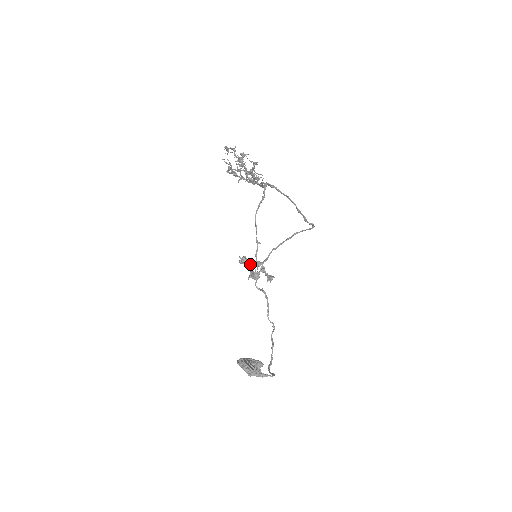
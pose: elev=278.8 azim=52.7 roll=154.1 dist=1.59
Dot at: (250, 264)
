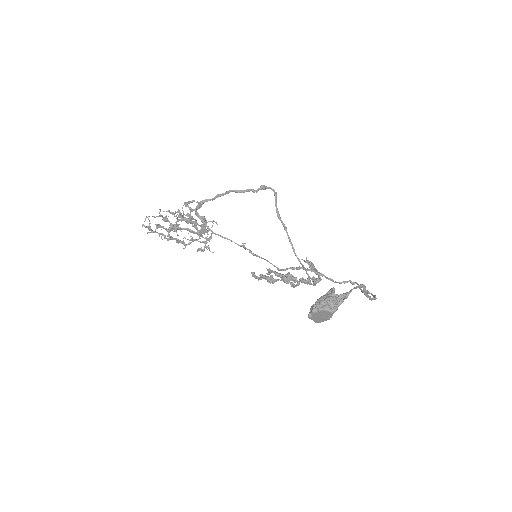
Dot at: (282, 279)
